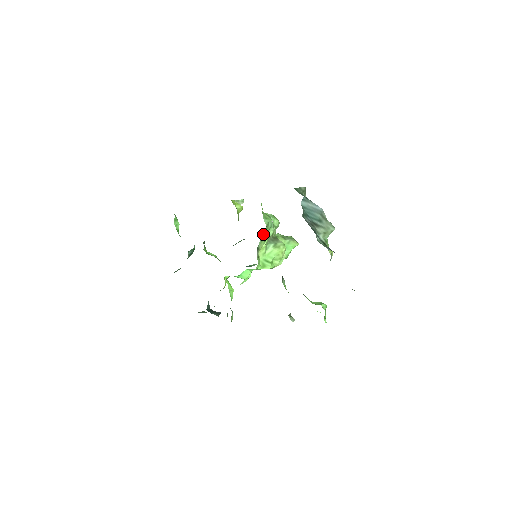
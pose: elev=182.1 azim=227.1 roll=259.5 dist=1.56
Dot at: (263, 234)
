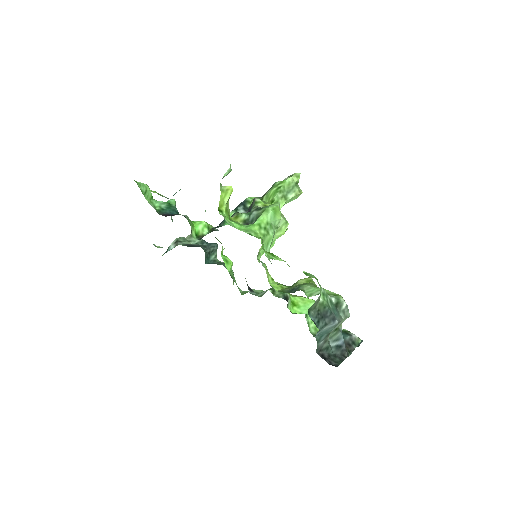
Dot at: occluded
